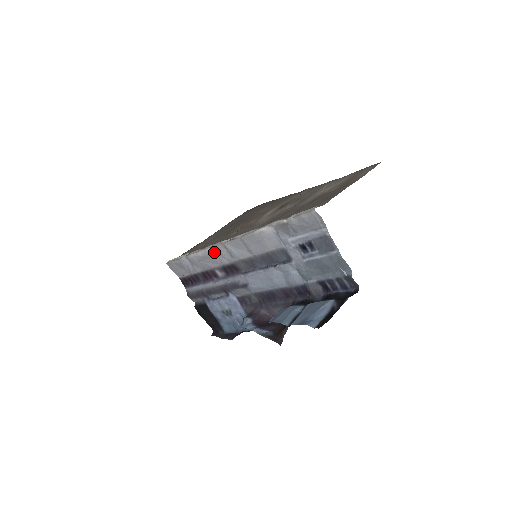
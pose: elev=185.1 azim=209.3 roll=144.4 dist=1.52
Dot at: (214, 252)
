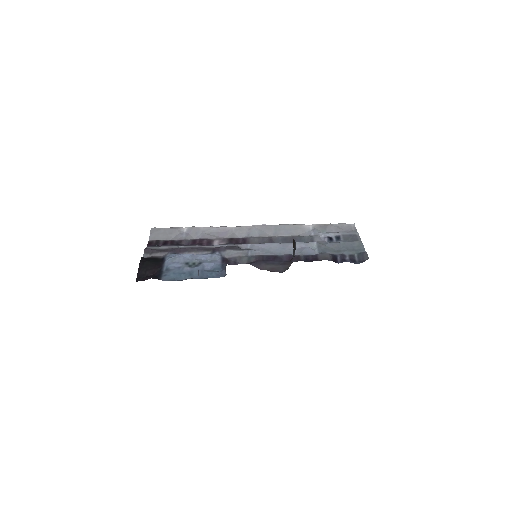
Dot at: (232, 230)
